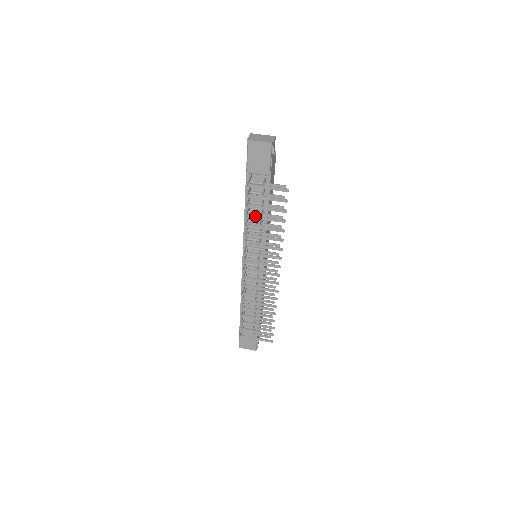
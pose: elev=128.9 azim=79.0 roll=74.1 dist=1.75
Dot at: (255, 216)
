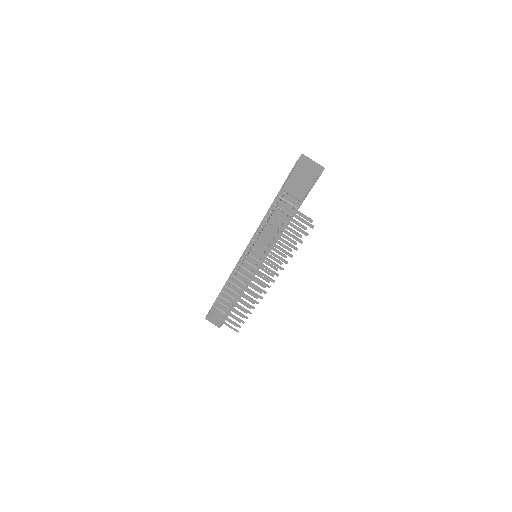
Dot at: (271, 232)
